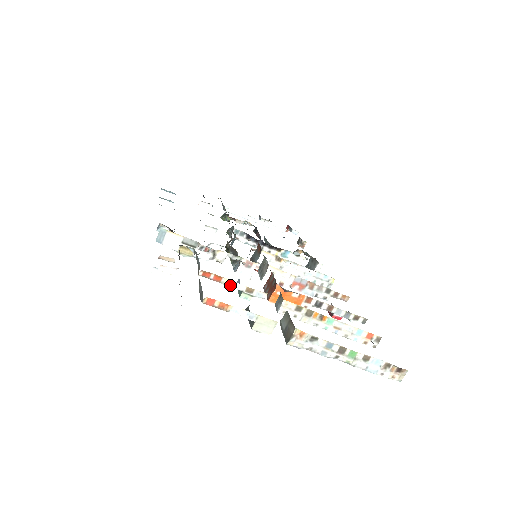
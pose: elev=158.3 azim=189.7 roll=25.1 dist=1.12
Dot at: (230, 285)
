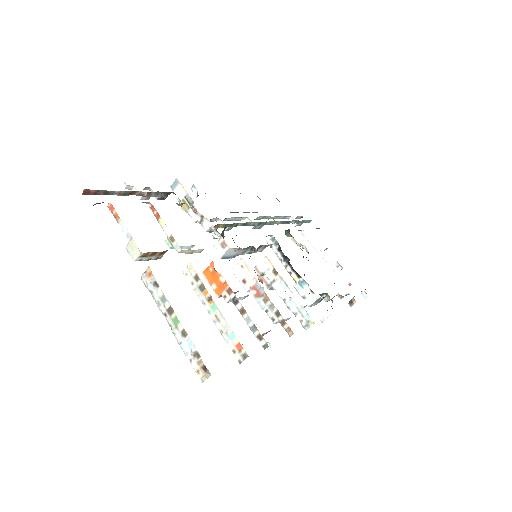
Dot at: (162, 226)
